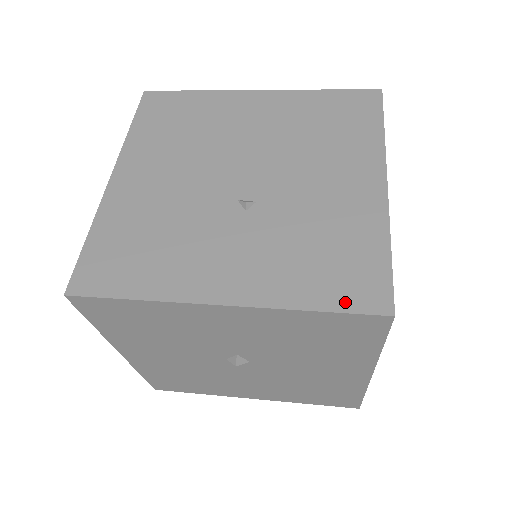
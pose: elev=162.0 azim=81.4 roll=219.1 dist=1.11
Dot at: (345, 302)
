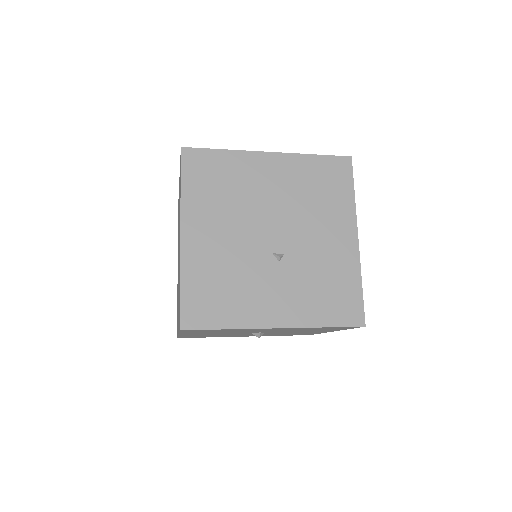
Dot at: (341, 321)
